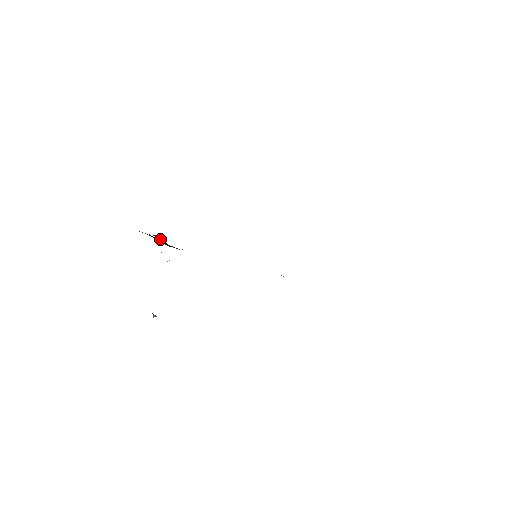
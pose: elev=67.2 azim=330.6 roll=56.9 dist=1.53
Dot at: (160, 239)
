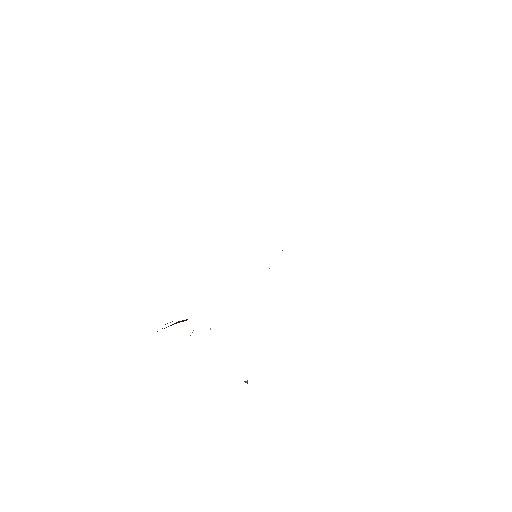
Dot at: (177, 322)
